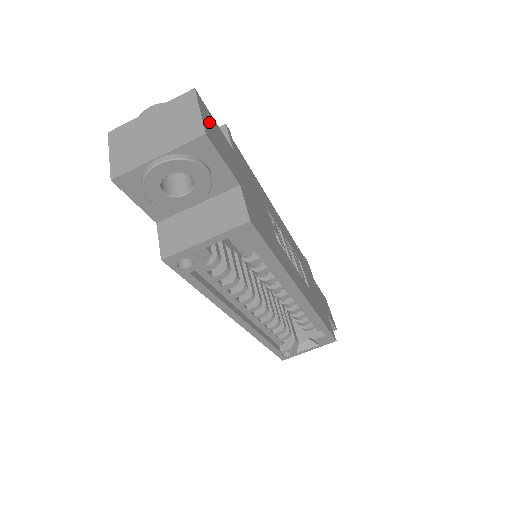
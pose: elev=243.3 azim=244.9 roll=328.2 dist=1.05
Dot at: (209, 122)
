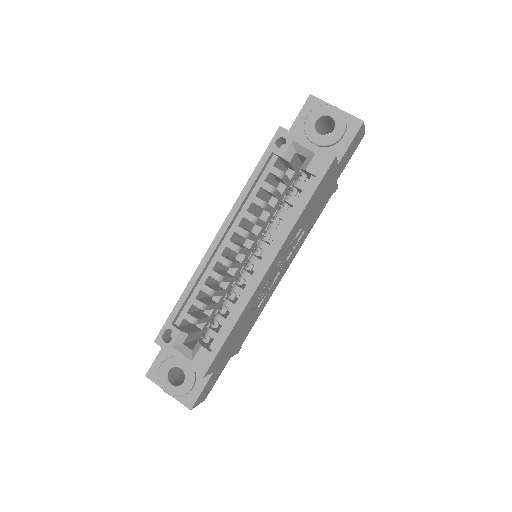
Dot at: (358, 140)
